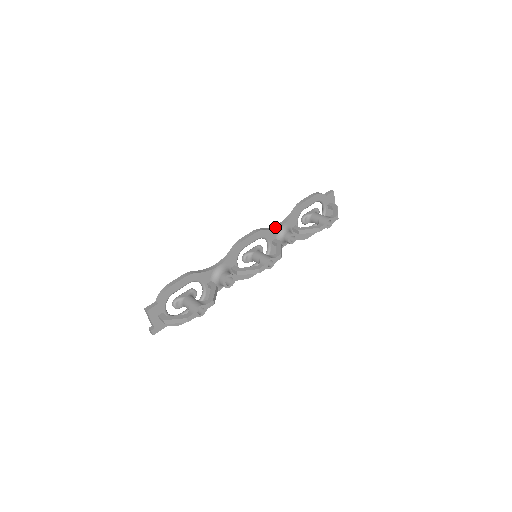
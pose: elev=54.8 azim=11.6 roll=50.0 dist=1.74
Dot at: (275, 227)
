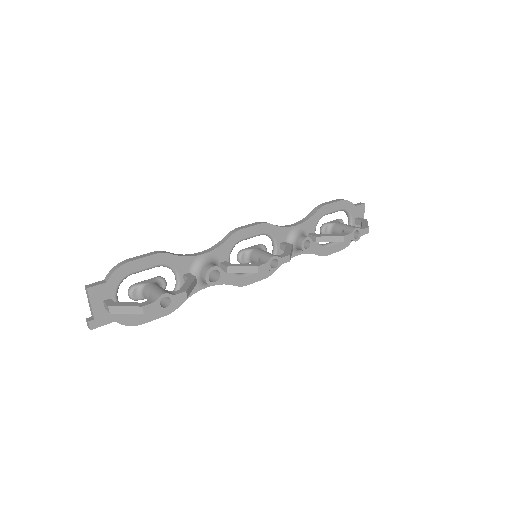
Dot at: (286, 226)
